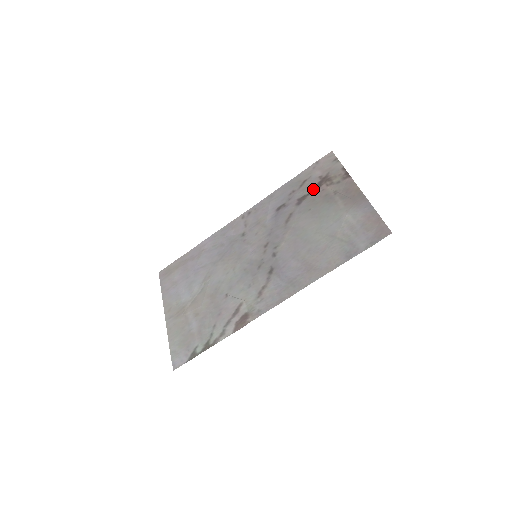
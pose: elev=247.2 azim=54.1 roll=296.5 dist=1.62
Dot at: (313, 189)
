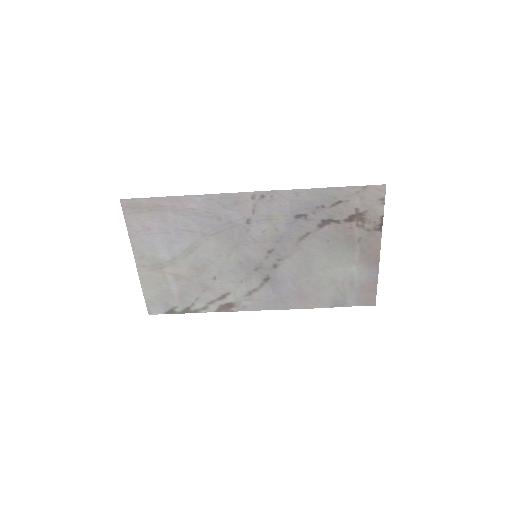
Dot at: (343, 220)
